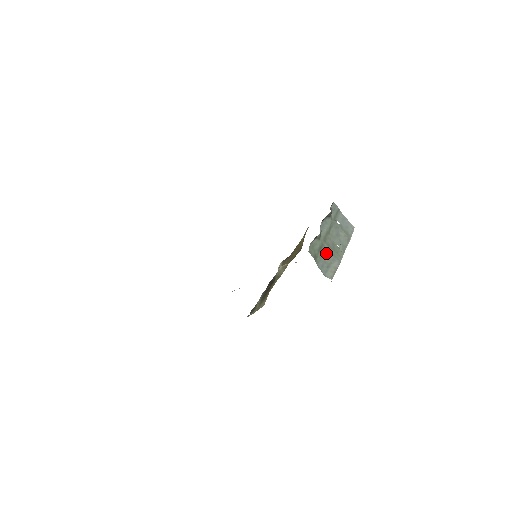
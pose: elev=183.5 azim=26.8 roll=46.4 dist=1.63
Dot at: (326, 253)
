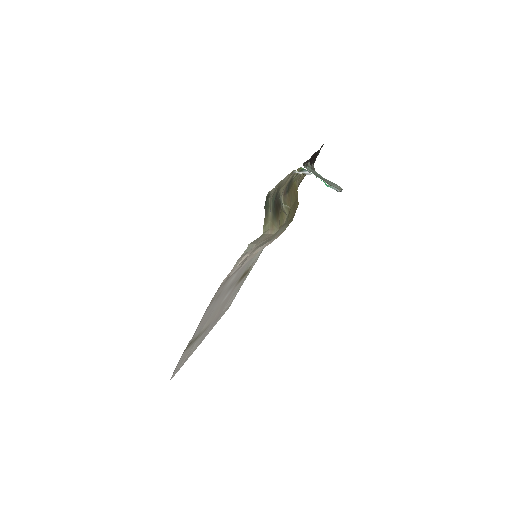
Dot at: (323, 179)
